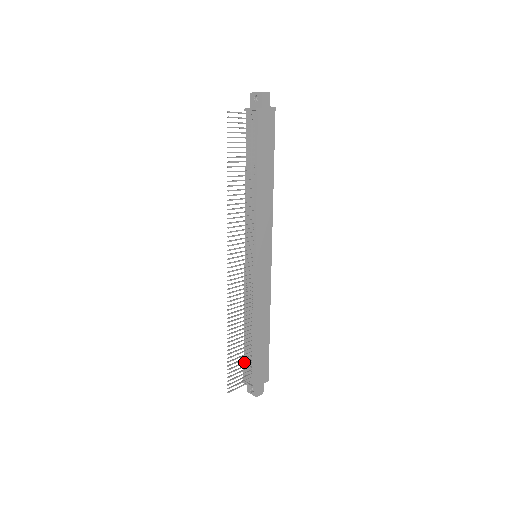
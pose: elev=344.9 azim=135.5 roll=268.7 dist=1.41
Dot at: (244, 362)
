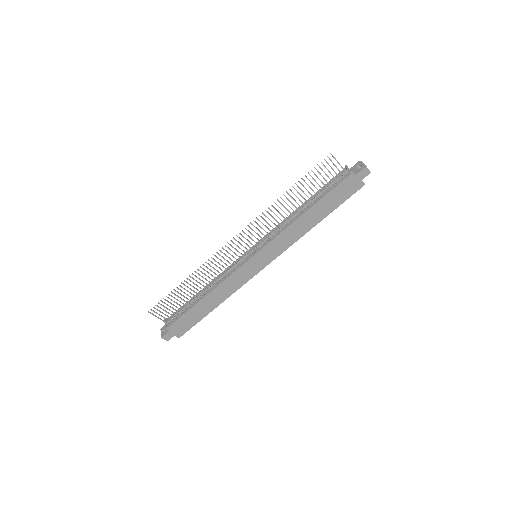
Dot at: occluded
